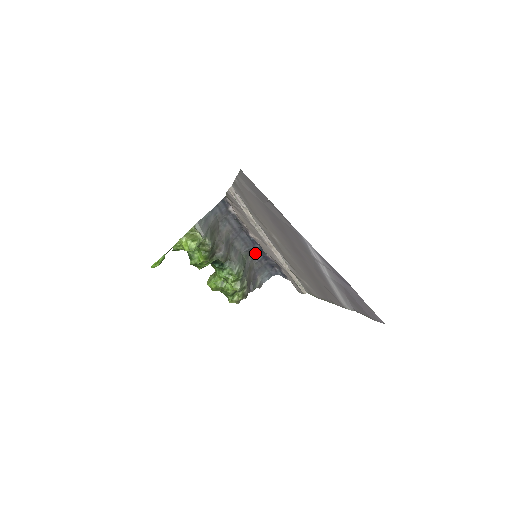
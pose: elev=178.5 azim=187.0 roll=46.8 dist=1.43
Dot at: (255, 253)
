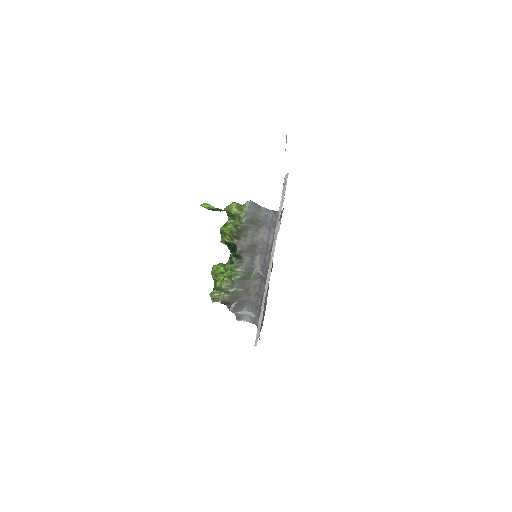
Dot at: (262, 284)
